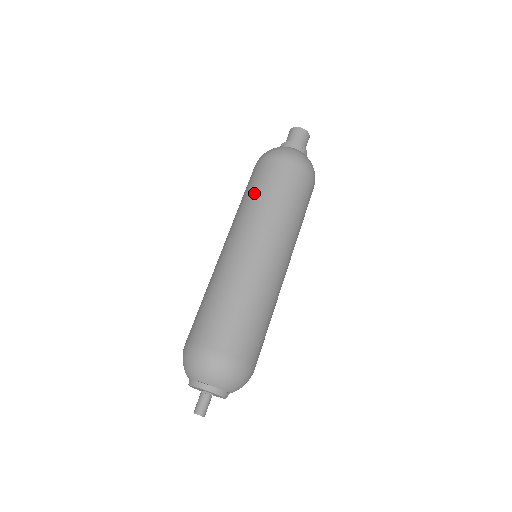
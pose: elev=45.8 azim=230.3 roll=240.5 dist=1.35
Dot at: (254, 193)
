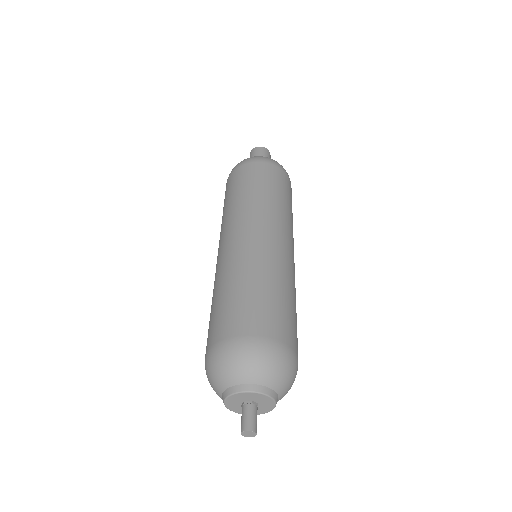
Dot at: occluded
